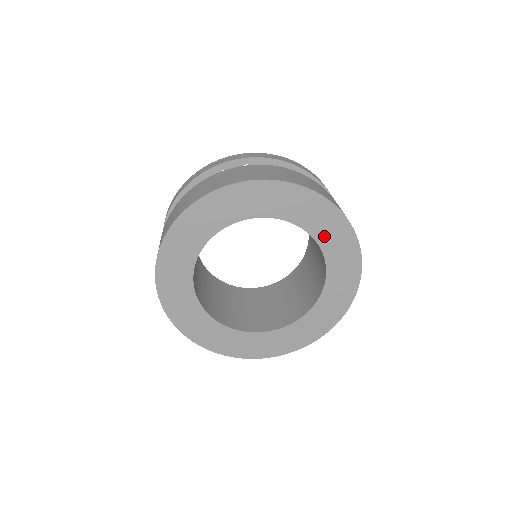
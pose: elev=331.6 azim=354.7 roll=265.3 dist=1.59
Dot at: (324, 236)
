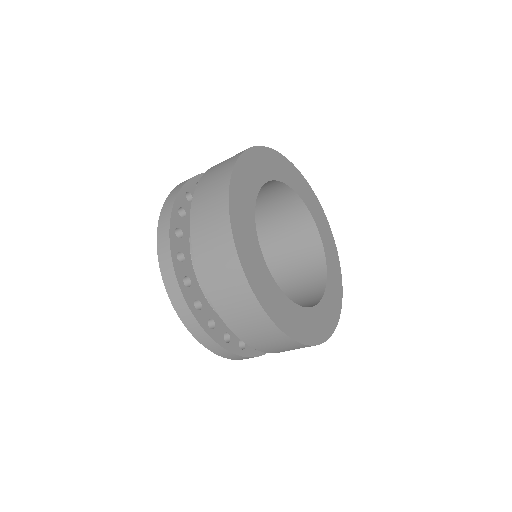
Dot at: (298, 188)
